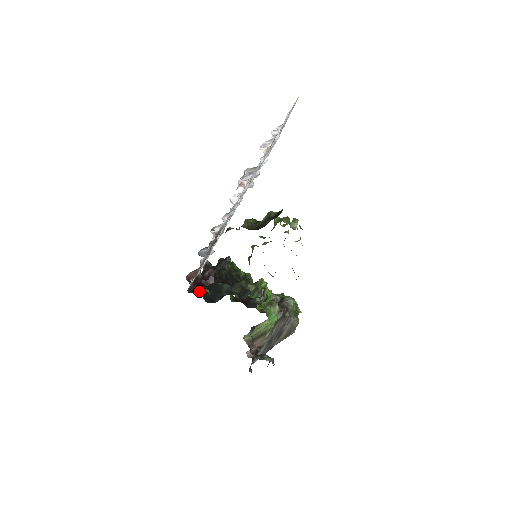
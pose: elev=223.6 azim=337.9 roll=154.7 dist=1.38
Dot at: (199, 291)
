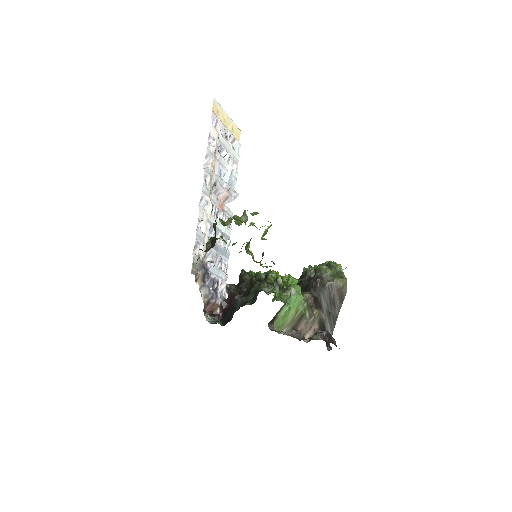
Dot at: (223, 317)
